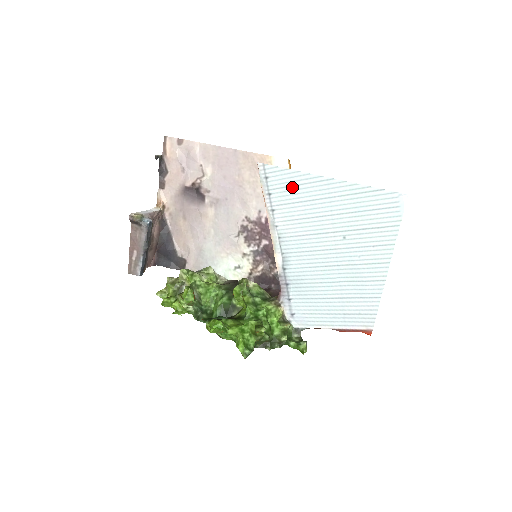
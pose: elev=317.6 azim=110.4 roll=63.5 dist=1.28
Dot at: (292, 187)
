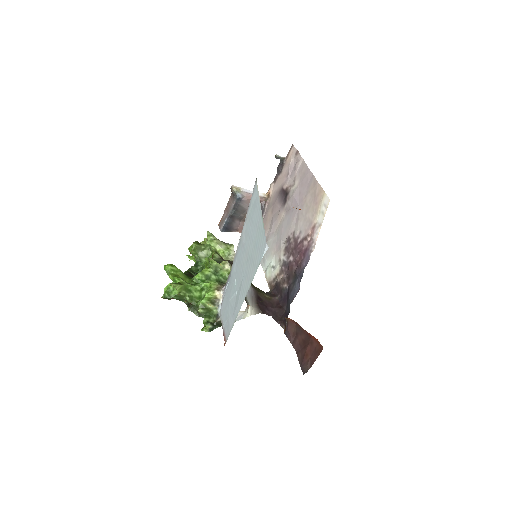
Dot at: (254, 206)
